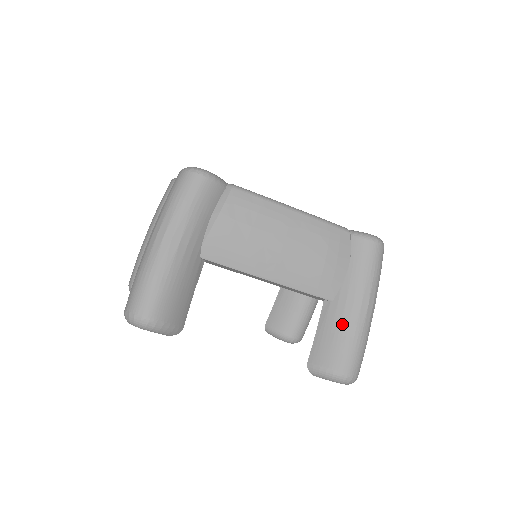
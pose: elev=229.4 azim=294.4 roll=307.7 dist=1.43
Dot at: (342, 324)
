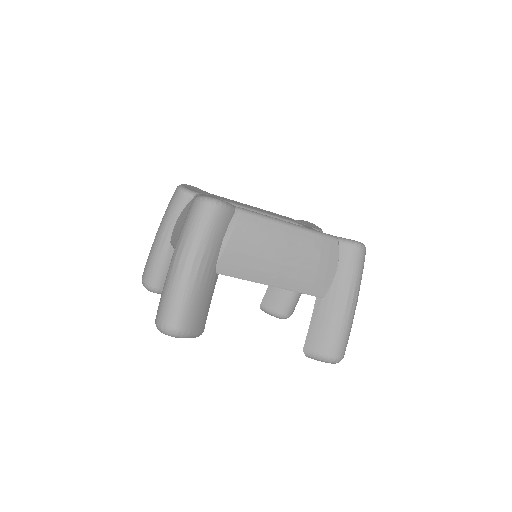
Dot at: (332, 317)
